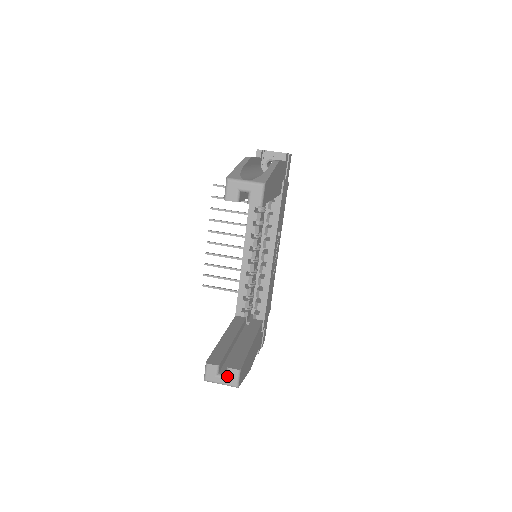
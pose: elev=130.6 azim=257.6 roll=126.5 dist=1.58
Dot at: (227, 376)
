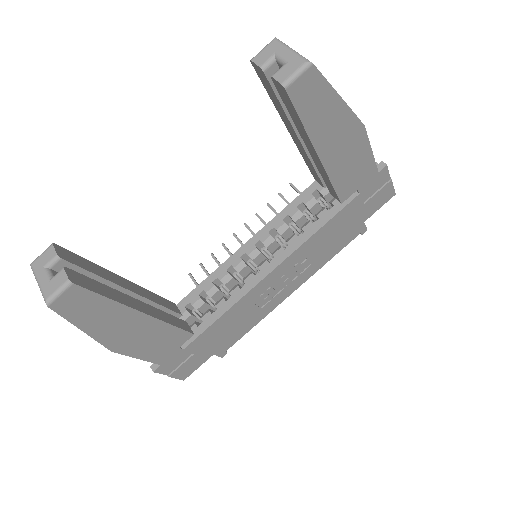
Dot at: (52, 278)
